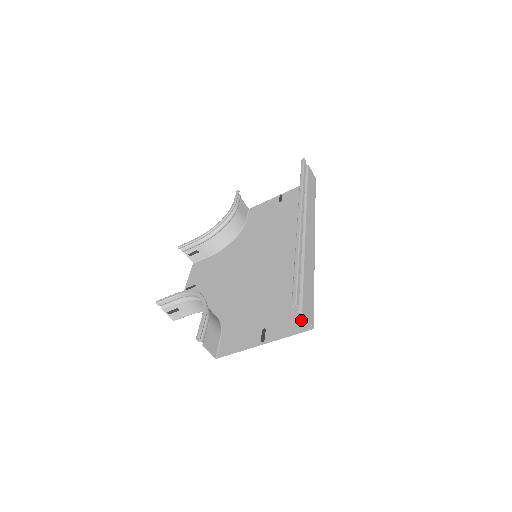
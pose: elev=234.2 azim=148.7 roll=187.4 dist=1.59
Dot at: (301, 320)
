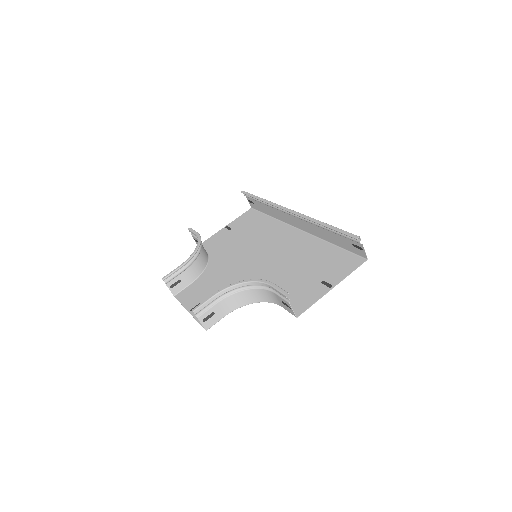
Dot at: (350, 262)
